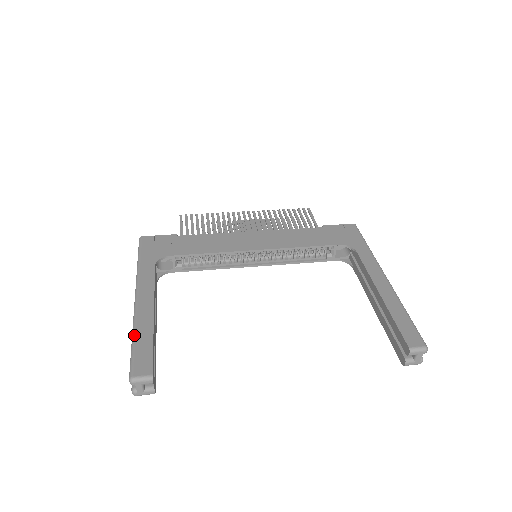
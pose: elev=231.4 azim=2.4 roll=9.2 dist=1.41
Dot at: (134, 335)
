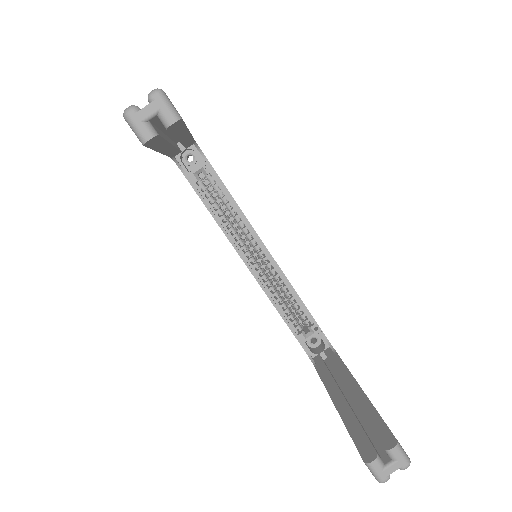
Dot at: occluded
